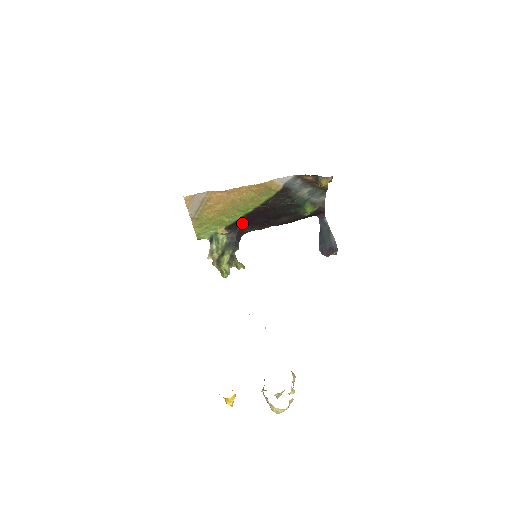
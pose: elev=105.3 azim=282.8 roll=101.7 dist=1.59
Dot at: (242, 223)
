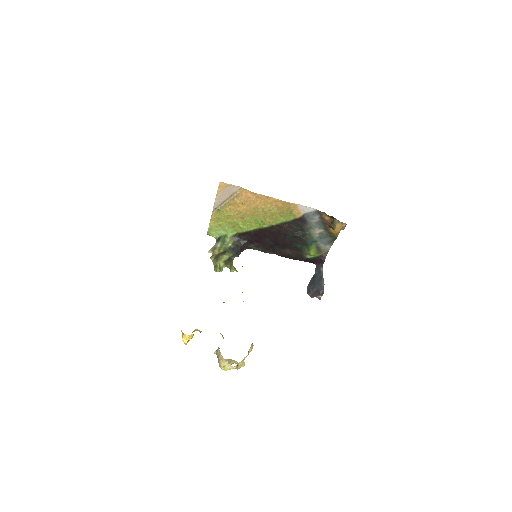
Dot at: (252, 236)
